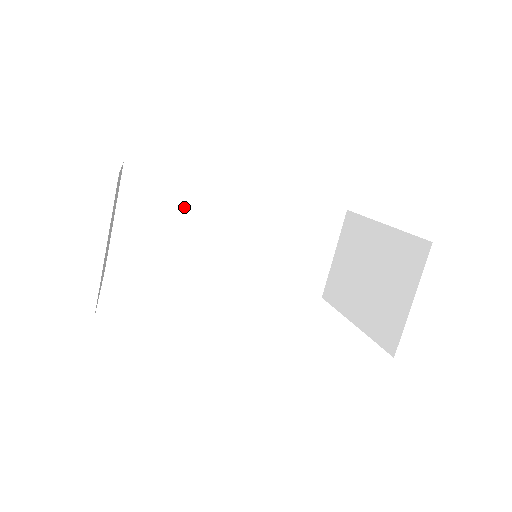
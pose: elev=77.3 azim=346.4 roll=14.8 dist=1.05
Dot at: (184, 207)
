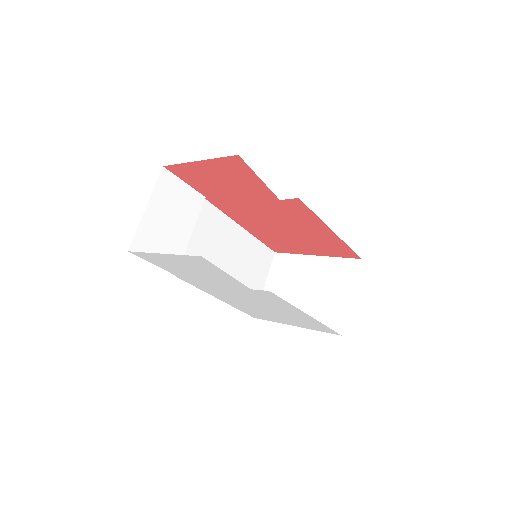
Dot at: (192, 216)
